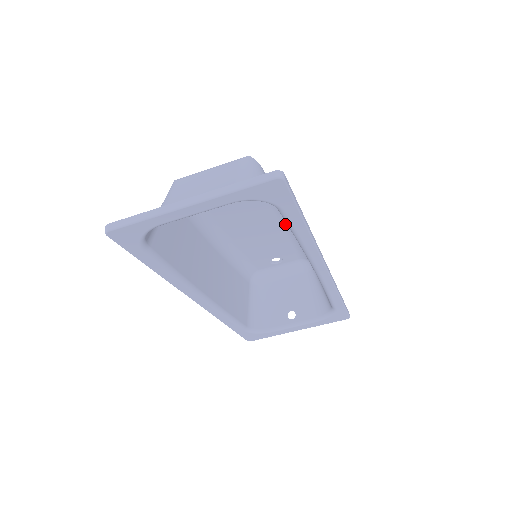
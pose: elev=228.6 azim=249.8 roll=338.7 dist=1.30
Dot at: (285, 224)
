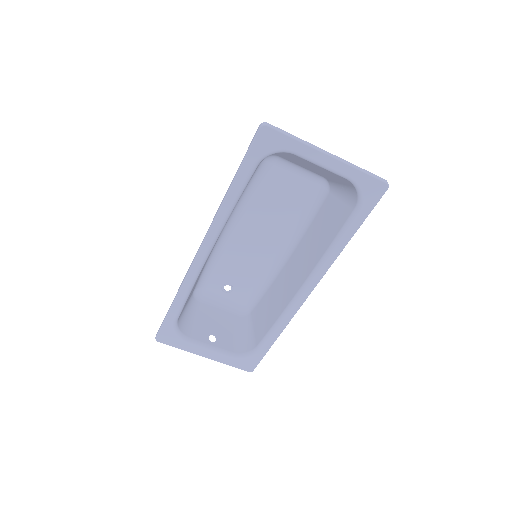
Dot at: (275, 257)
